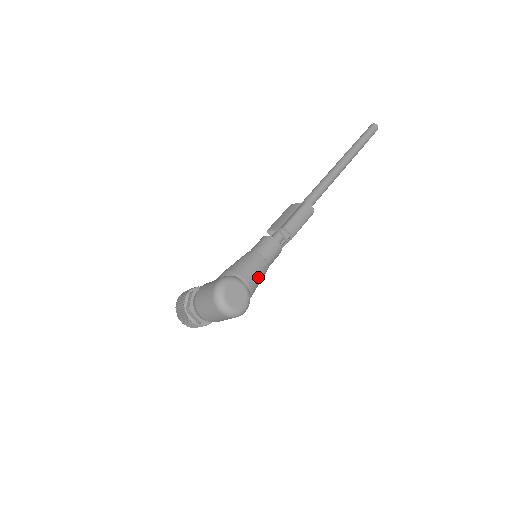
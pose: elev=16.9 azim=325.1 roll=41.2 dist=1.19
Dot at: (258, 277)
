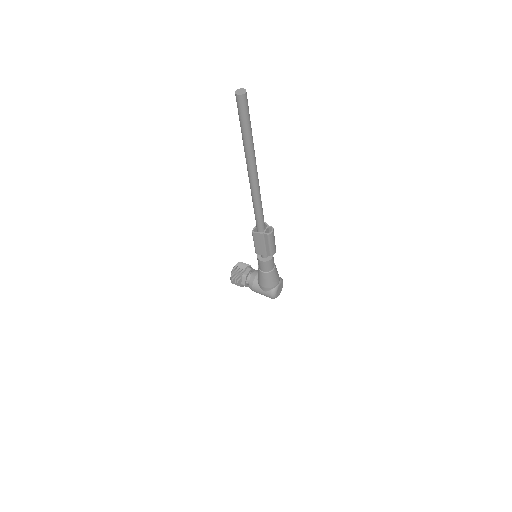
Dot at: (277, 273)
